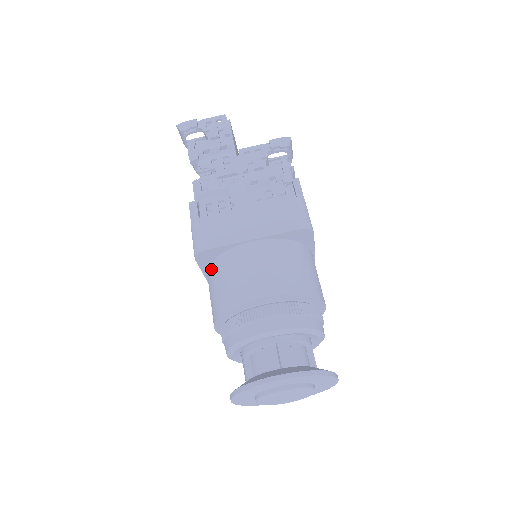
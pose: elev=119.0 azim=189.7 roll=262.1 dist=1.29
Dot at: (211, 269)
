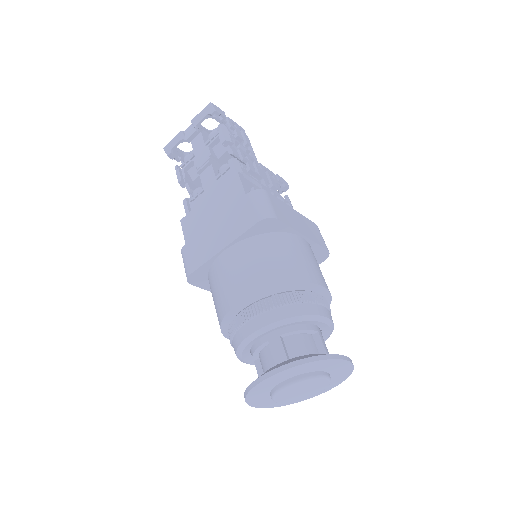
Dot at: (257, 240)
